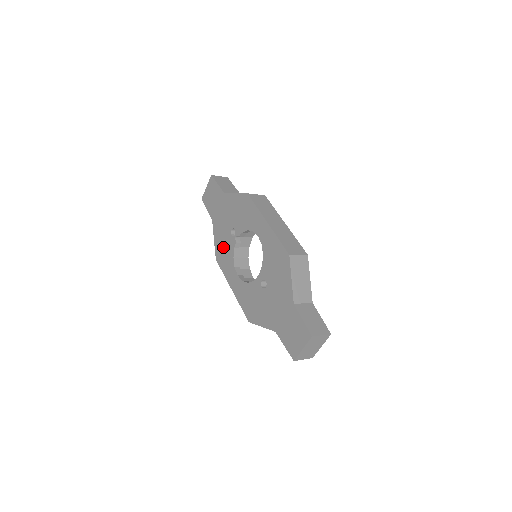
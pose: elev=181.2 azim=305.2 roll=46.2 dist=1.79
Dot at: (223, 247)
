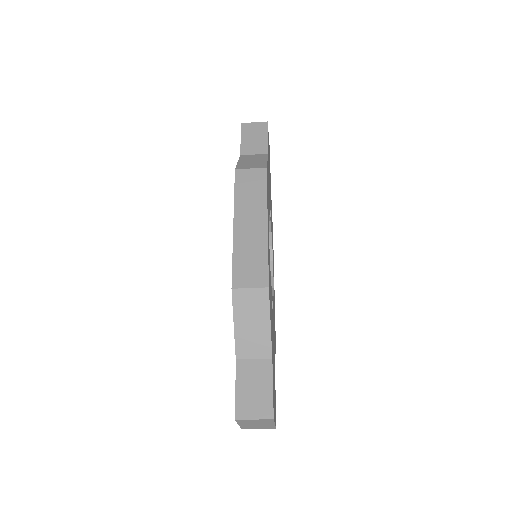
Dot at: occluded
